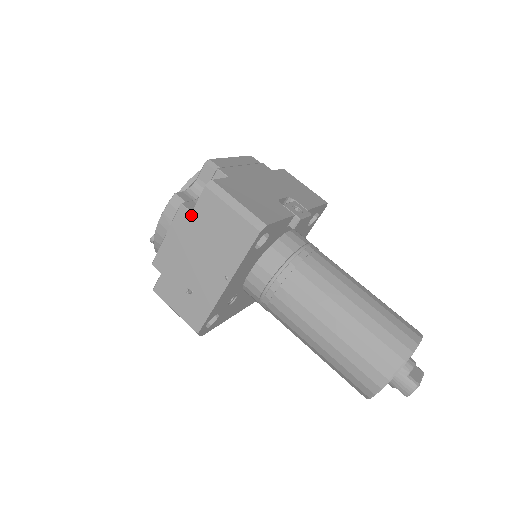
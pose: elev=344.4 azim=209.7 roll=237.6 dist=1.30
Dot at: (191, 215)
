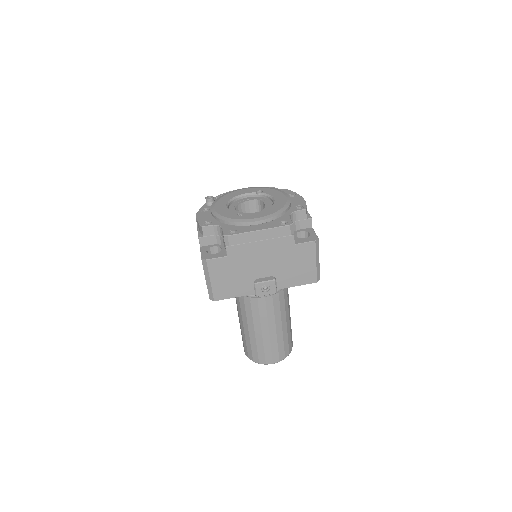
Dot at: (200, 247)
